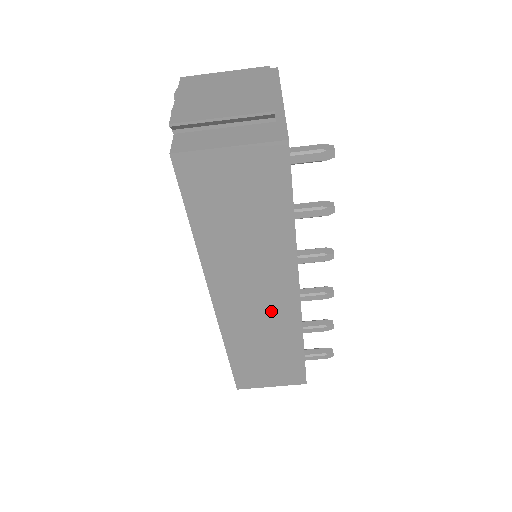
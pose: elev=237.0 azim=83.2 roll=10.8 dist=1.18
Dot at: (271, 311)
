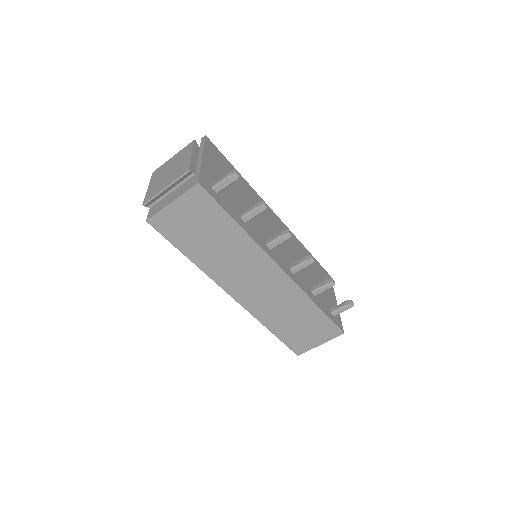
Dot at: (273, 288)
